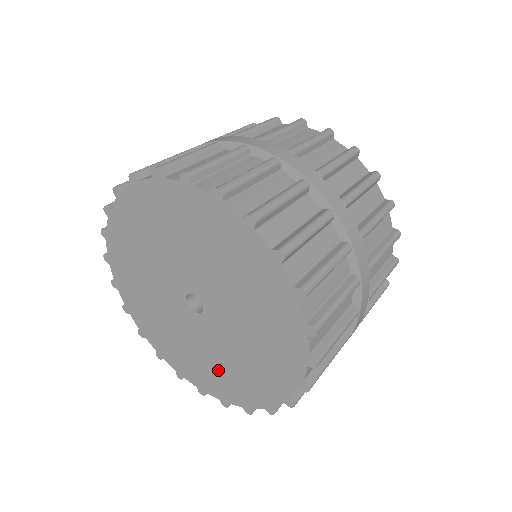
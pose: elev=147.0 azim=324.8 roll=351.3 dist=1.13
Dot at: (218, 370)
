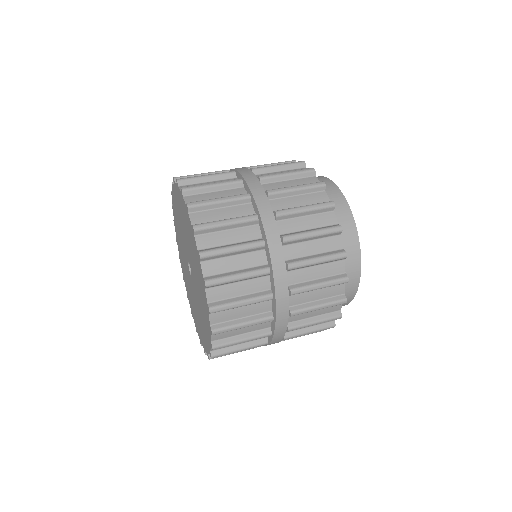
Dot at: (197, 318)
